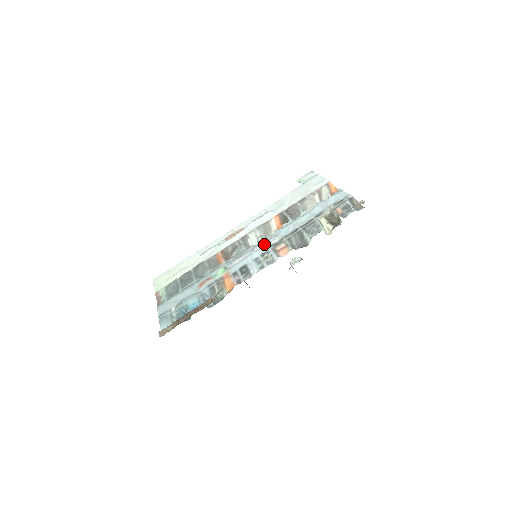
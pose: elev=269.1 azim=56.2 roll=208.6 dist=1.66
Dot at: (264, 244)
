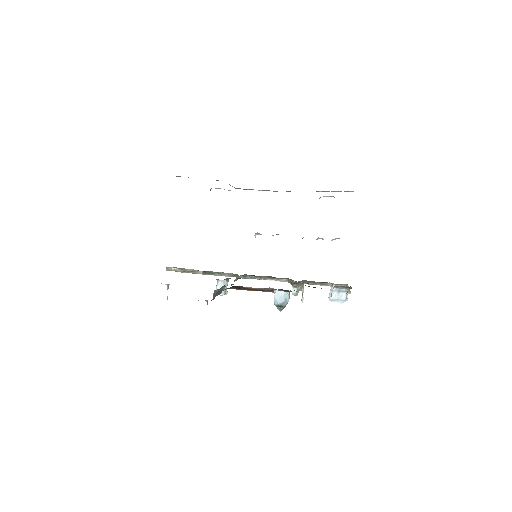
Dot at: occluded
